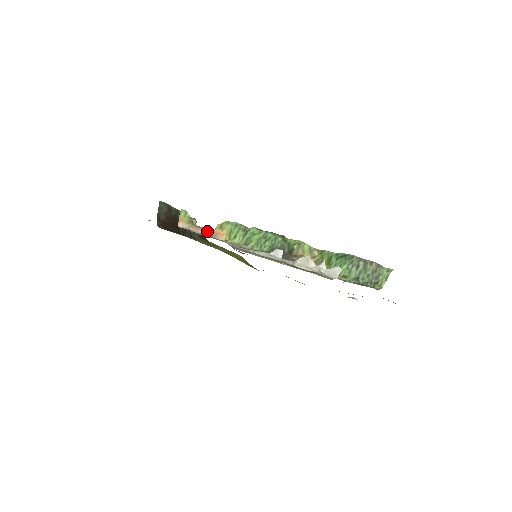
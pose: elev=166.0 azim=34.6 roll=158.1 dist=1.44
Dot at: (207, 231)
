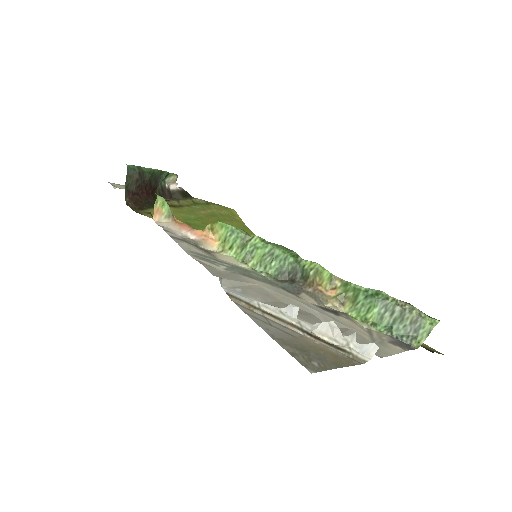
Dot at: (193, 232)
